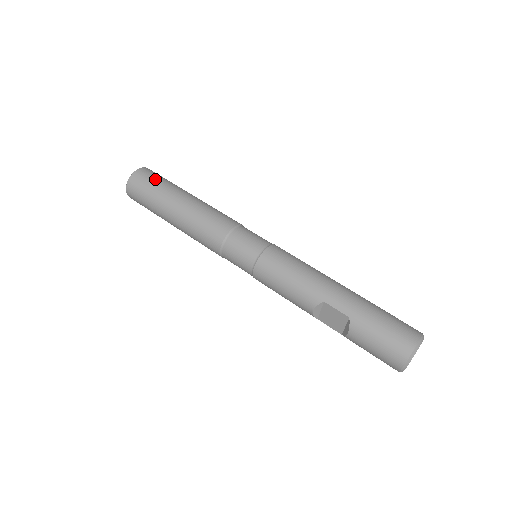
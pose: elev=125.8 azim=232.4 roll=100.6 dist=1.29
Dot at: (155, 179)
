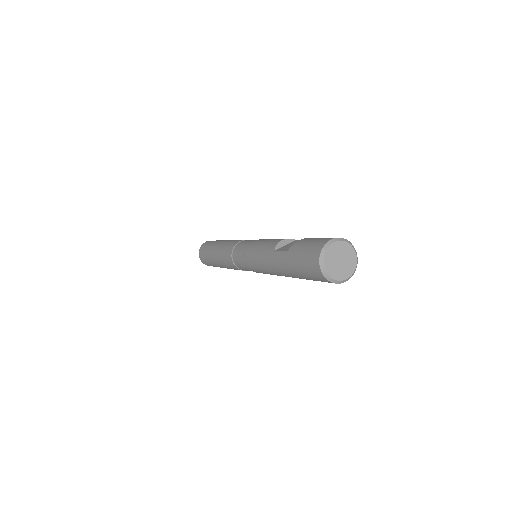
Dot at: occluded
